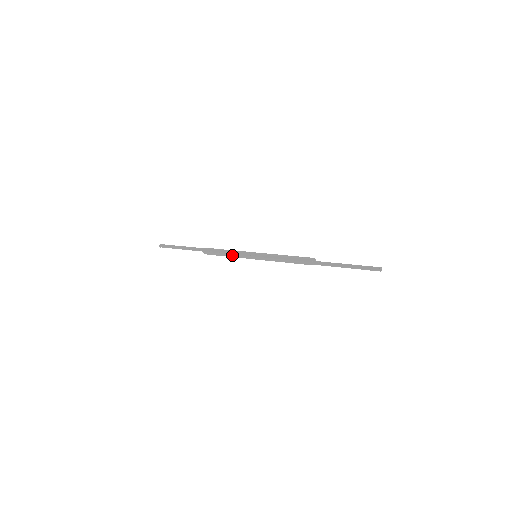
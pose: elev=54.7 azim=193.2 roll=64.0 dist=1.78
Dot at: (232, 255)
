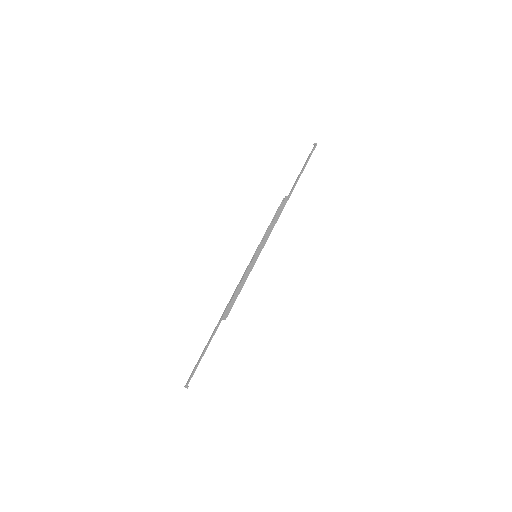
Dot at: (242, 281)
